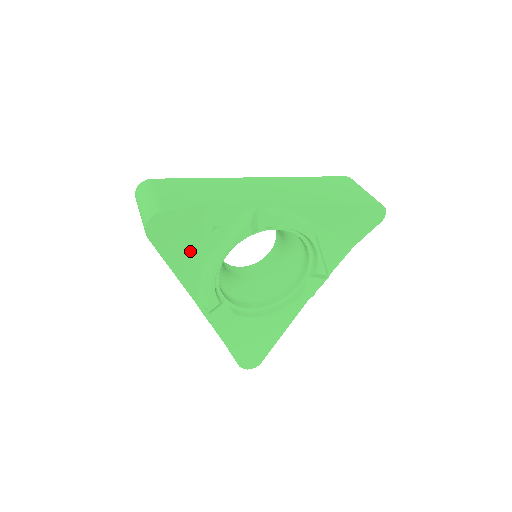
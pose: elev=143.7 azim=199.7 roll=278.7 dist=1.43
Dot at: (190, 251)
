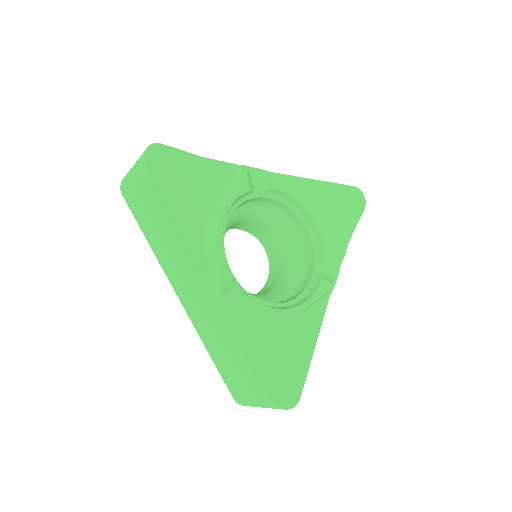
Dot at: (190, 203)
